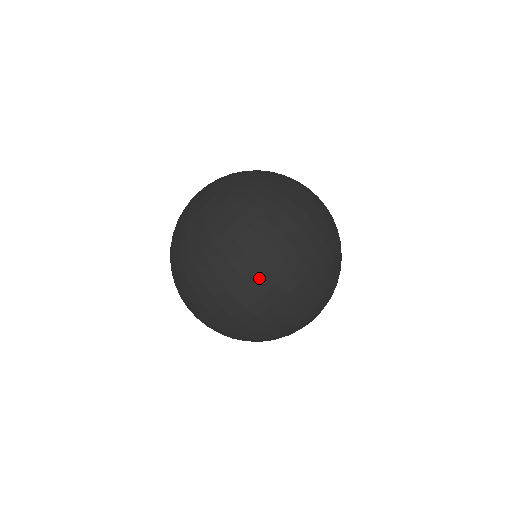
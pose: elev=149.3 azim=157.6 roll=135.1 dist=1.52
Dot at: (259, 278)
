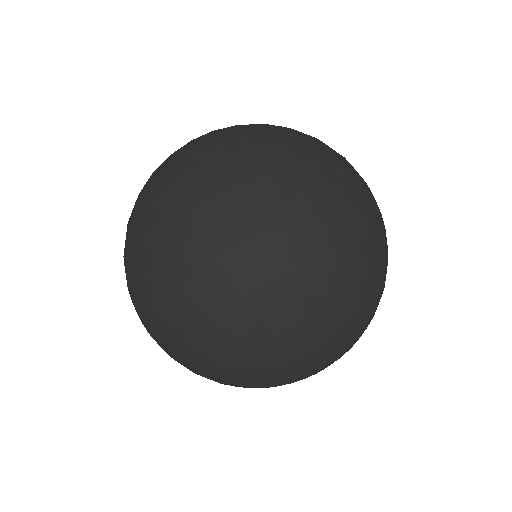
Dot at: (165, 188)
